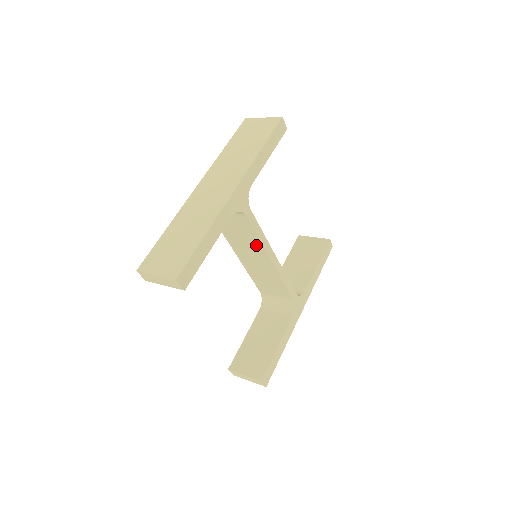
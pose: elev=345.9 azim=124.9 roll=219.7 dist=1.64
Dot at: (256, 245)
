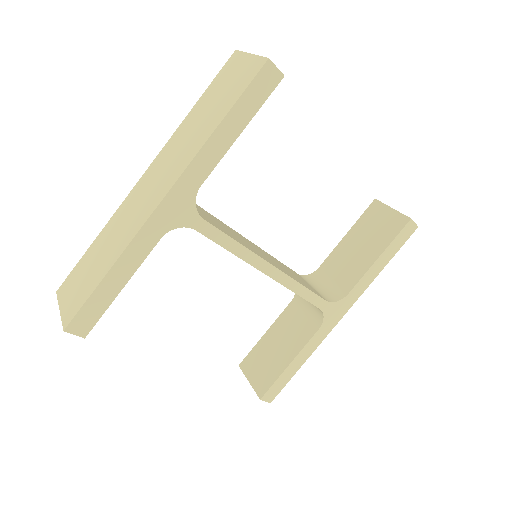
Dot at: occluded
